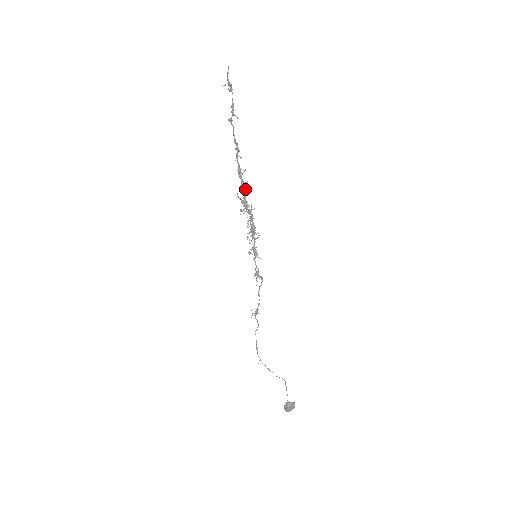
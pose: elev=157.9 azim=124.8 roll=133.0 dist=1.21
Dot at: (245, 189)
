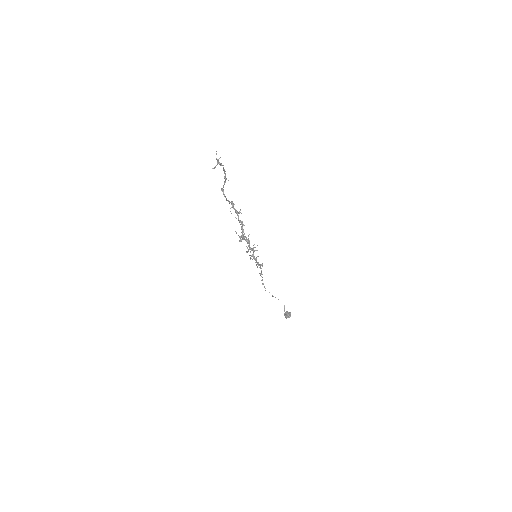
Dot at: (242, 226)
